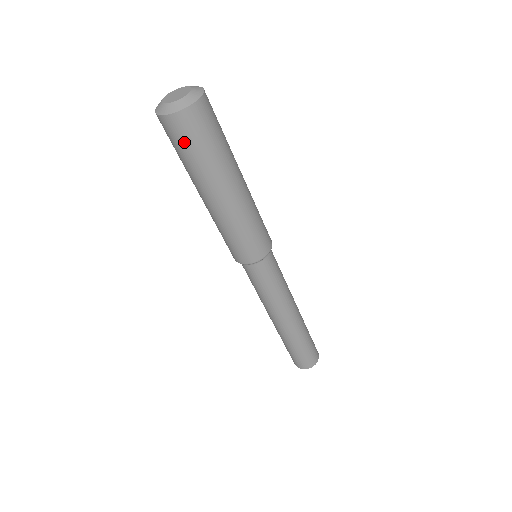
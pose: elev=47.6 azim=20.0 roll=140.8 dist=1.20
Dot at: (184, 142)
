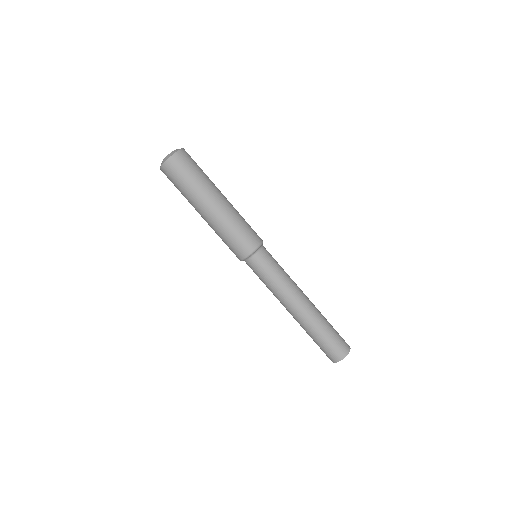
Dot at: (176, 178)
